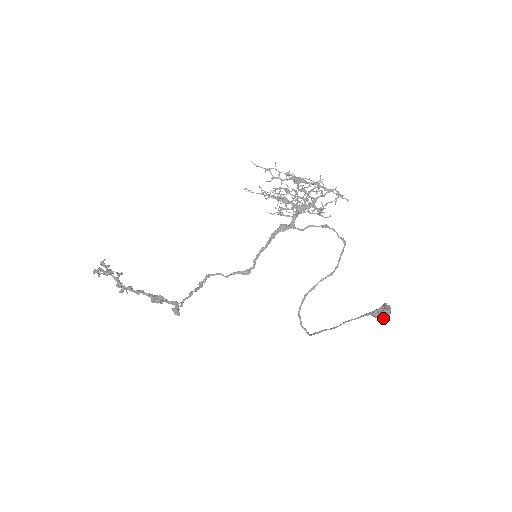
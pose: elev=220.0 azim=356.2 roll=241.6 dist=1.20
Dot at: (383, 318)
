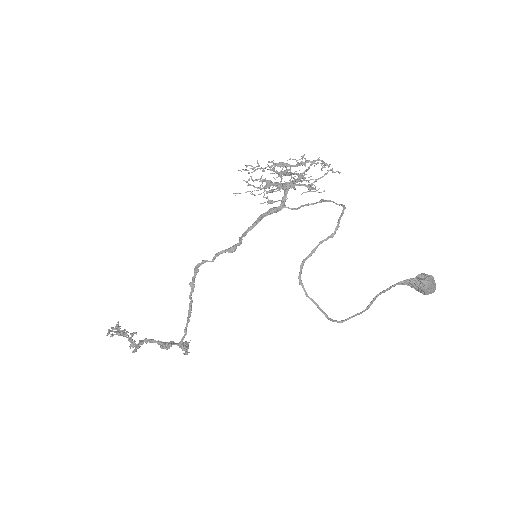
Dot at: (423, 285)
